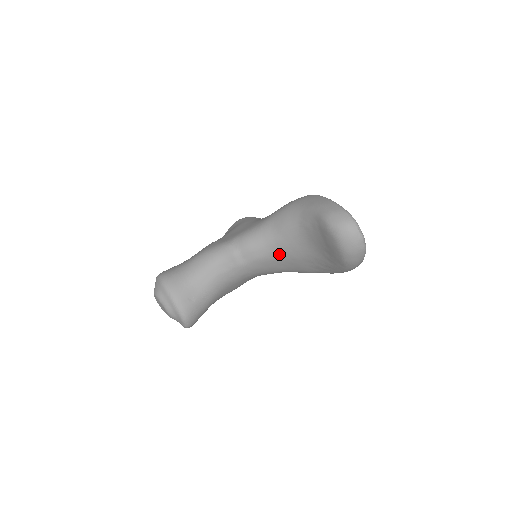
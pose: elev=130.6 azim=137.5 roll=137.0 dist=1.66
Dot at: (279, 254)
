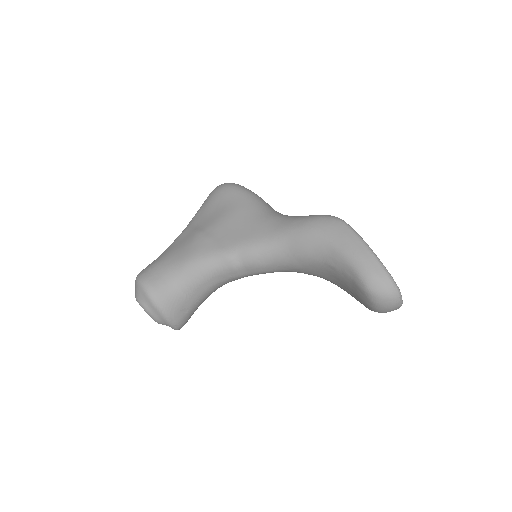
Dot at: (289, 270)
